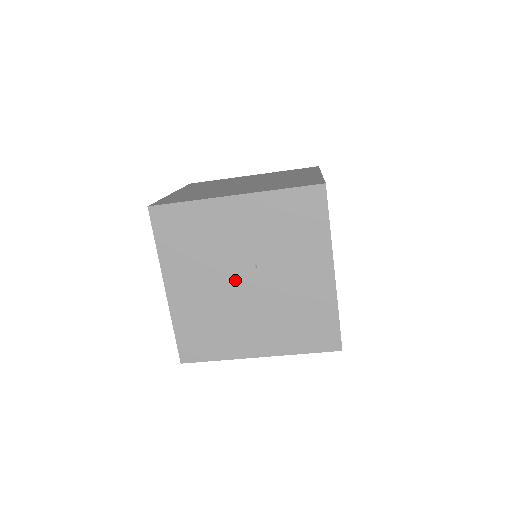
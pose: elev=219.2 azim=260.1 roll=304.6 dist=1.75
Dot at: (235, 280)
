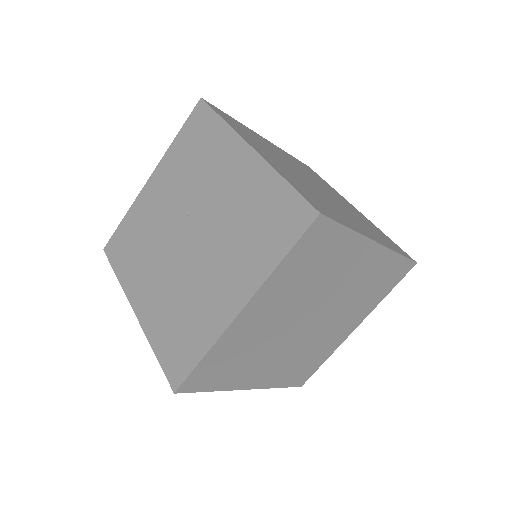
Dot at: (179, 246)
